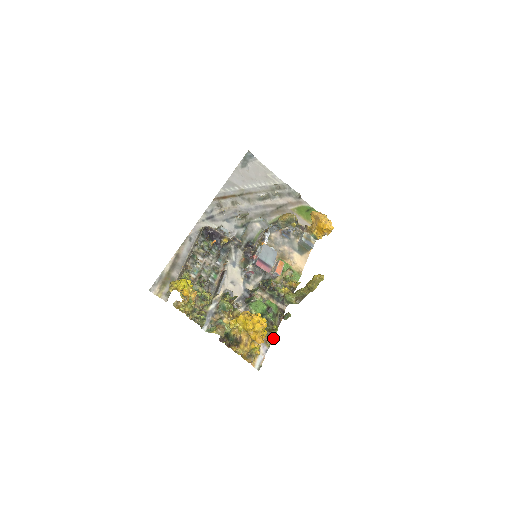
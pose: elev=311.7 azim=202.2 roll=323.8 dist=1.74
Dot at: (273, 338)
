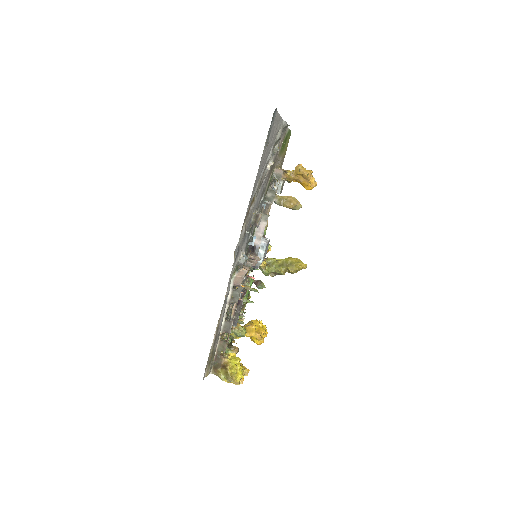
Dot at: occluded
